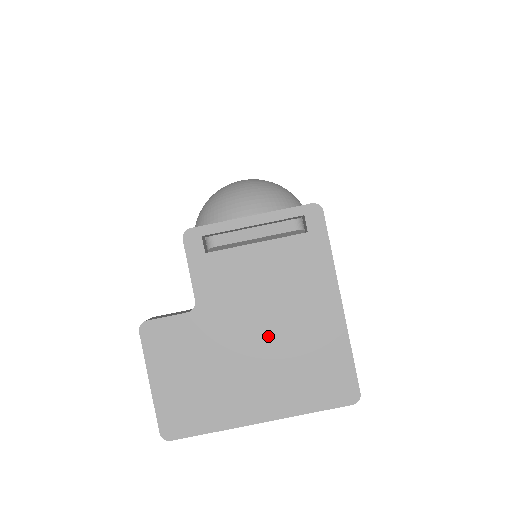
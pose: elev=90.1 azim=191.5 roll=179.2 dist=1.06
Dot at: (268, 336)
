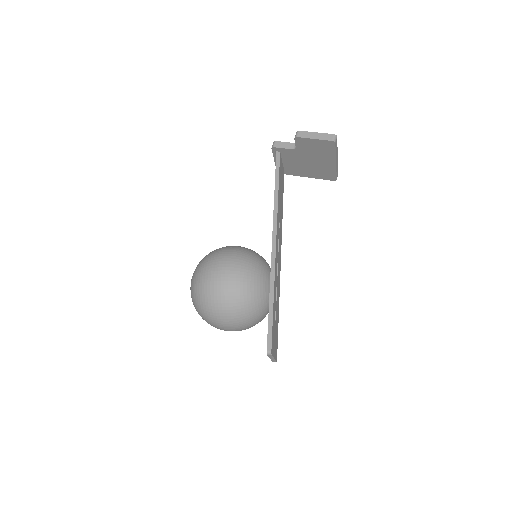
Dot at: occluded
